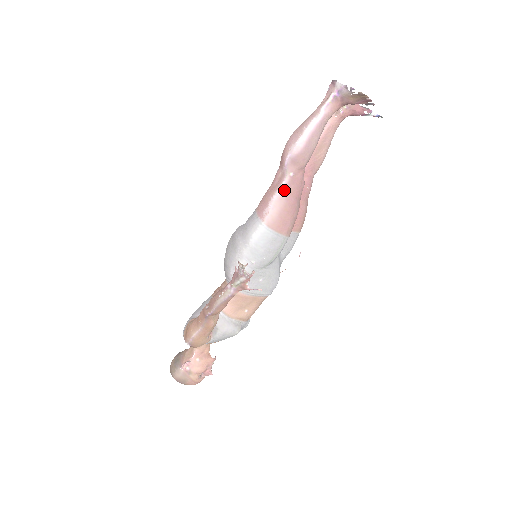
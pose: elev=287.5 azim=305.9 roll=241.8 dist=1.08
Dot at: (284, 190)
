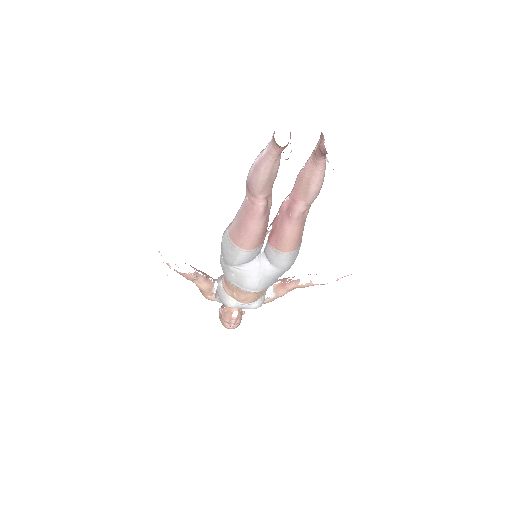
Dot at: (242, 209)
